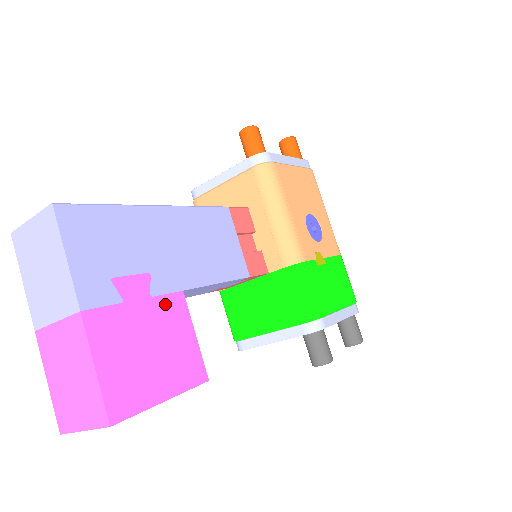
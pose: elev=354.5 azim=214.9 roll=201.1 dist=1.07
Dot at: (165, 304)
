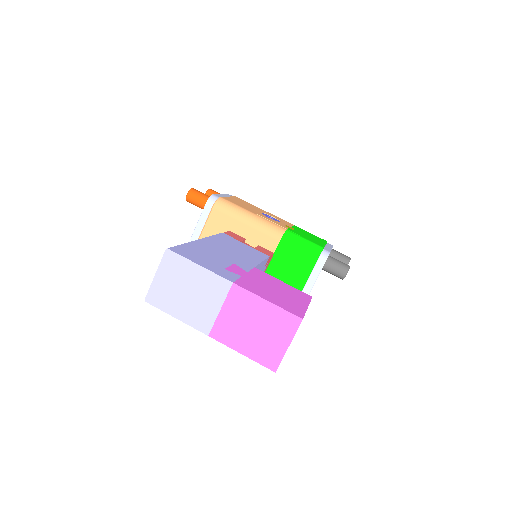
Dot at: (256, 274)
